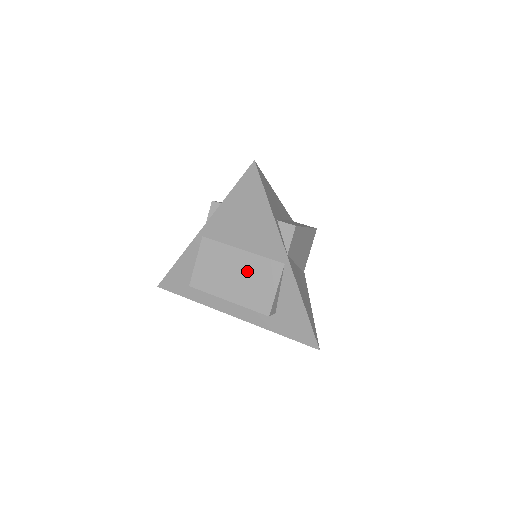
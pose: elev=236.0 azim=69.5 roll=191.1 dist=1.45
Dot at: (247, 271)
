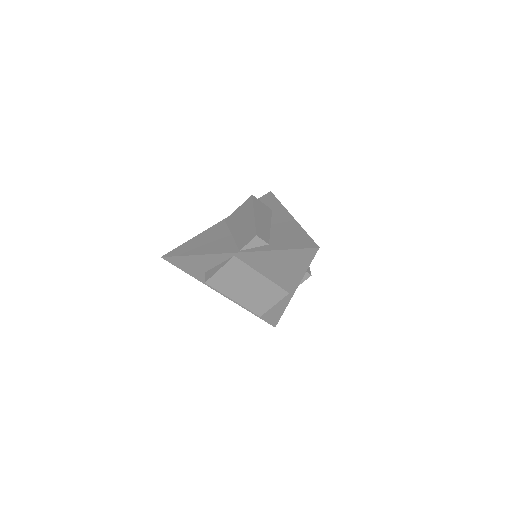
Dot at: (259, 289)
